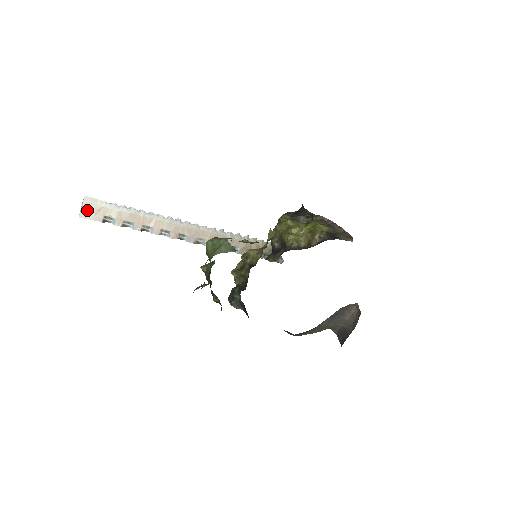
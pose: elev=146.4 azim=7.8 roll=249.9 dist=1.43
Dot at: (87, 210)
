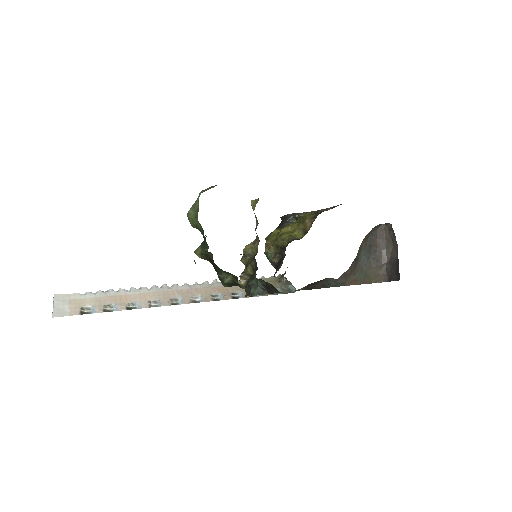
Dot at: (60, 308)
